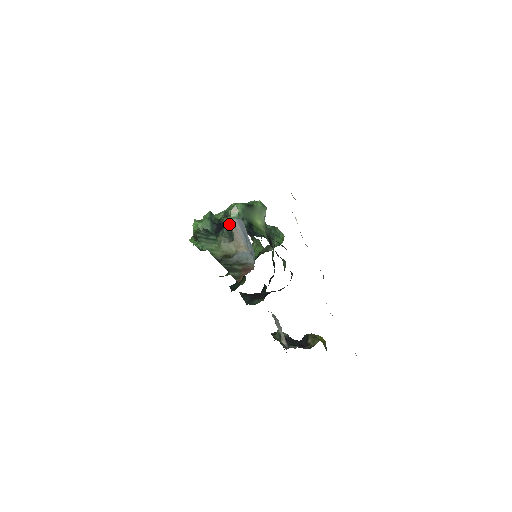
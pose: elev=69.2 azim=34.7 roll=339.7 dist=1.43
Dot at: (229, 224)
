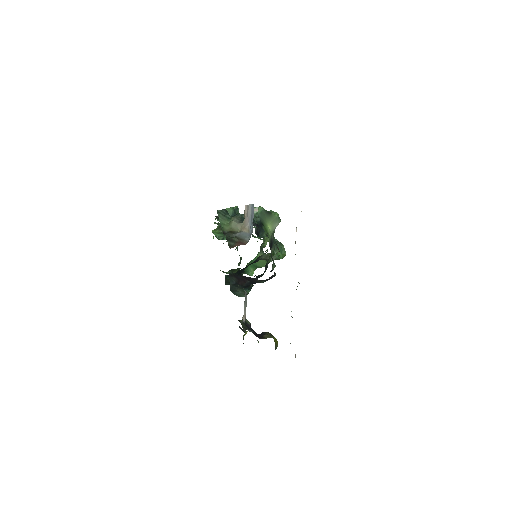
Dot at: (245, 209)
